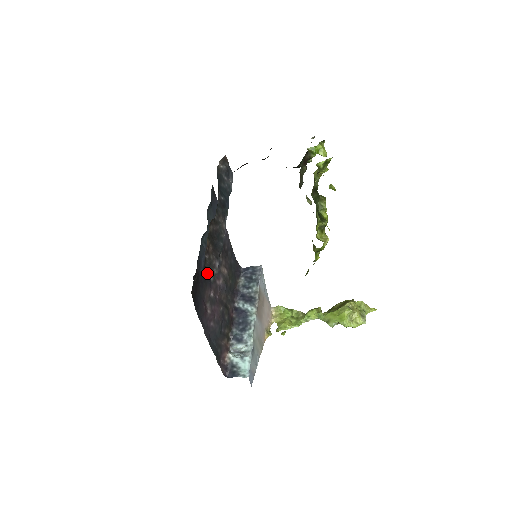
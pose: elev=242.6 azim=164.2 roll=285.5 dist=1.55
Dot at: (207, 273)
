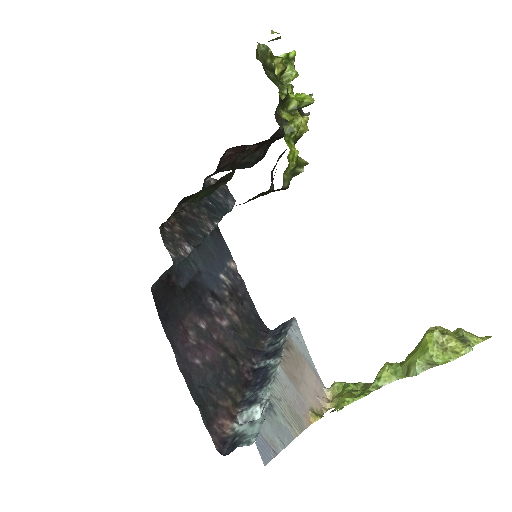
Dot at: (194, 295)
